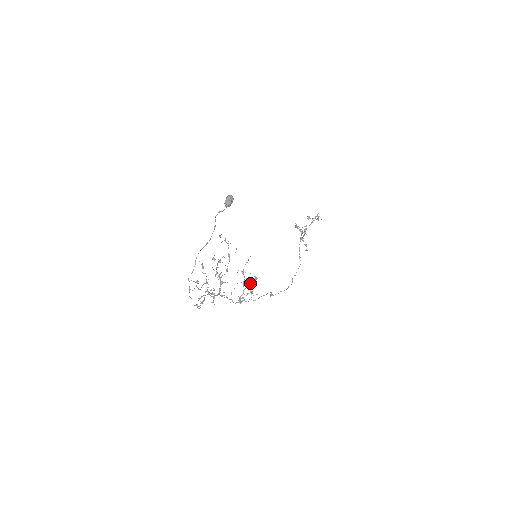
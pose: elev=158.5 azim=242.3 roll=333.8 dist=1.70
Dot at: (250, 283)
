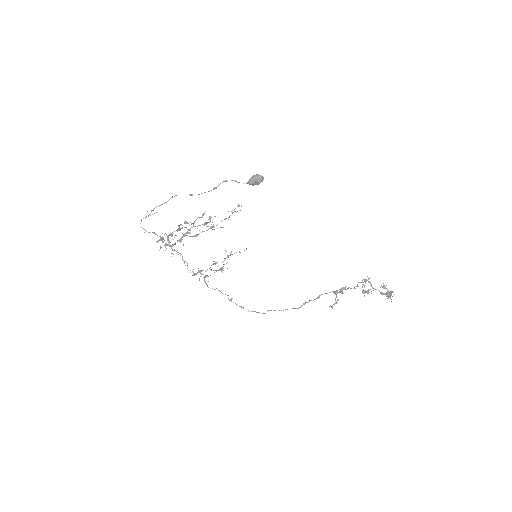
Dot at: occluded
